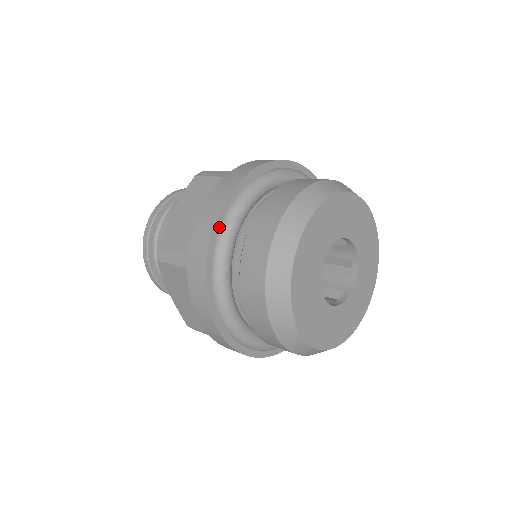
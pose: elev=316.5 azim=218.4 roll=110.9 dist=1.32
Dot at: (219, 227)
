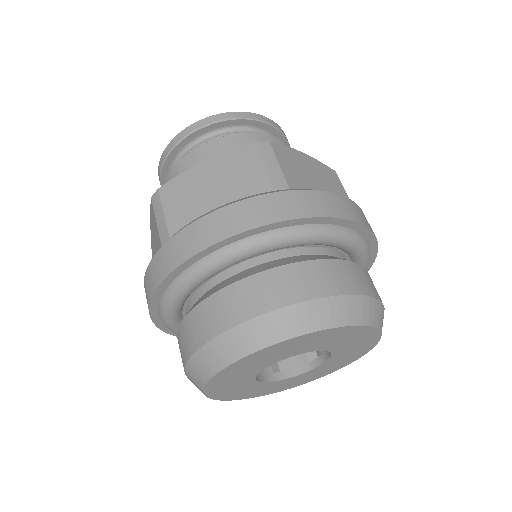
Dot at: (209, 252)
